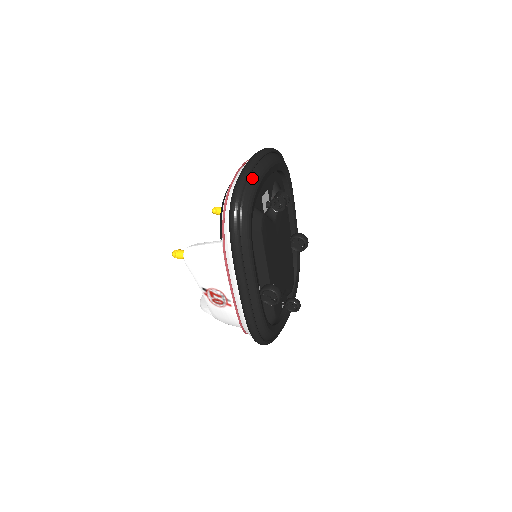
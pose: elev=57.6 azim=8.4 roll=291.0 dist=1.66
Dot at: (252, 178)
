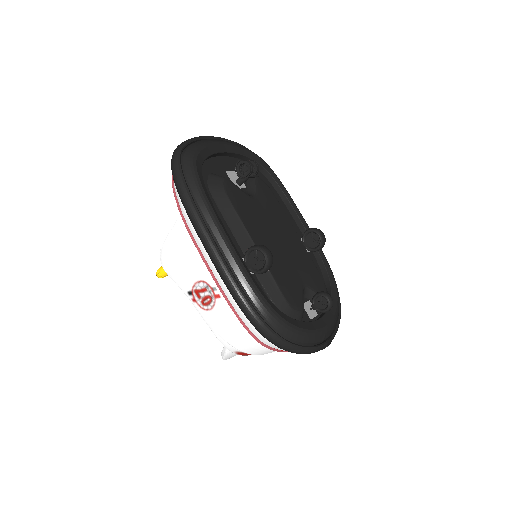
Dot at: (198, 142)
